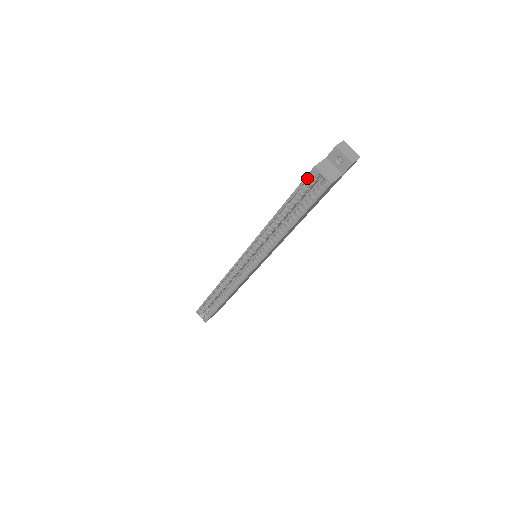
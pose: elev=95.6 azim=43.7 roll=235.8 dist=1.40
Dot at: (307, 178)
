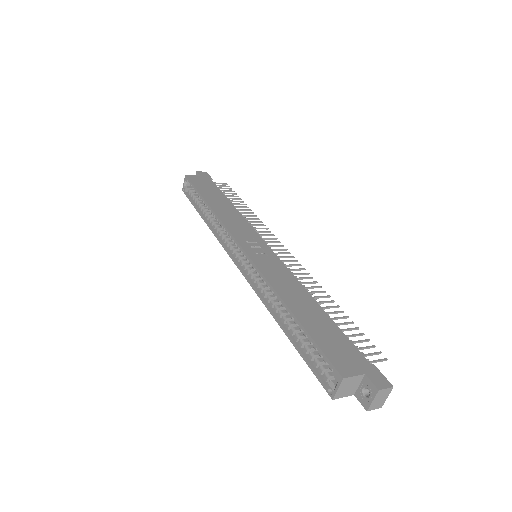
Dot at: (330, 364)
